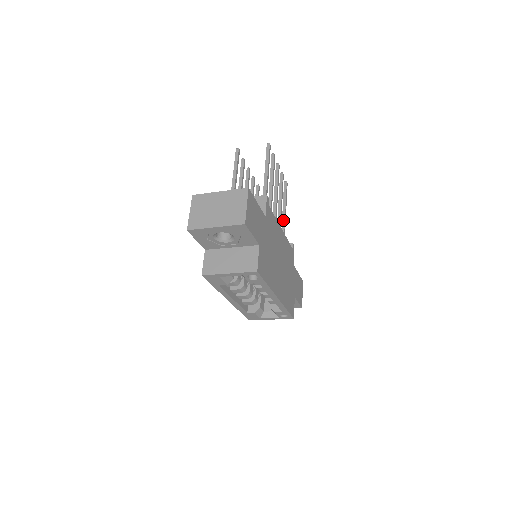
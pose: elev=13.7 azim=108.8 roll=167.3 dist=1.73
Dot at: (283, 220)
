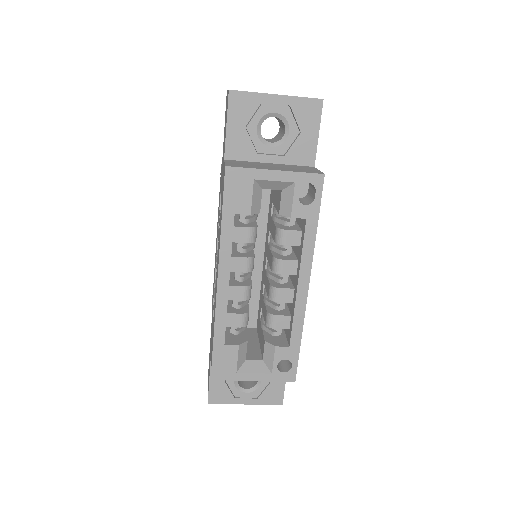
Dot at: occluded
